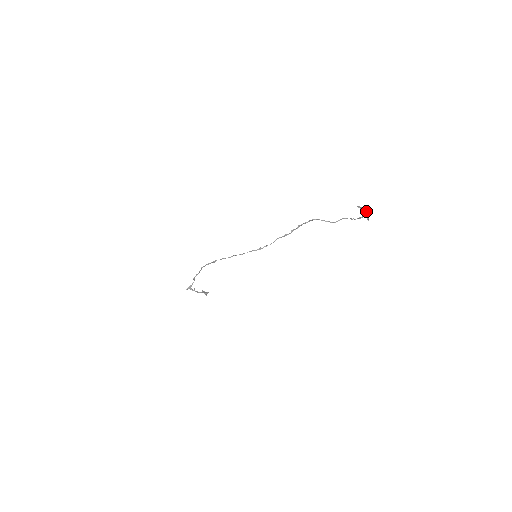
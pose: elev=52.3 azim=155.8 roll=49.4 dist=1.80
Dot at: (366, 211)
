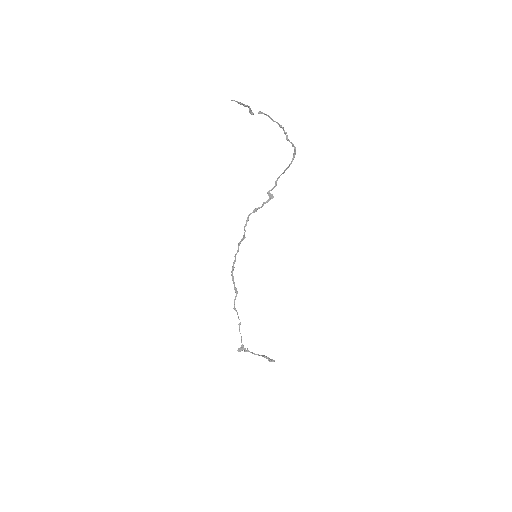
Dot at: (246, 106)
